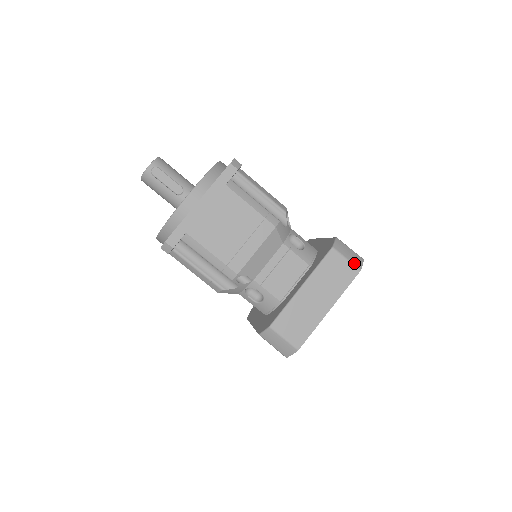
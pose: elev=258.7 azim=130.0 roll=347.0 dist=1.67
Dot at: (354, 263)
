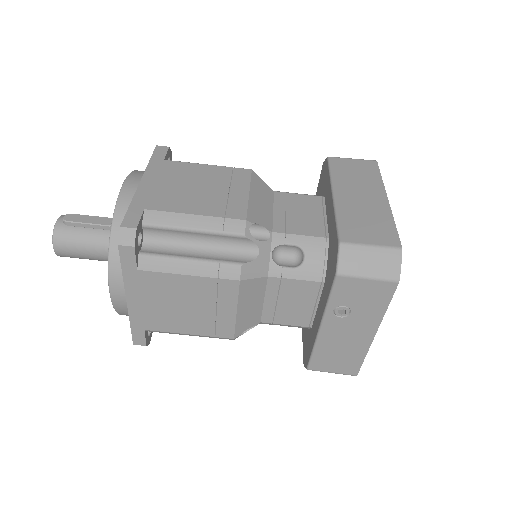
Dot at: (363, 160)
